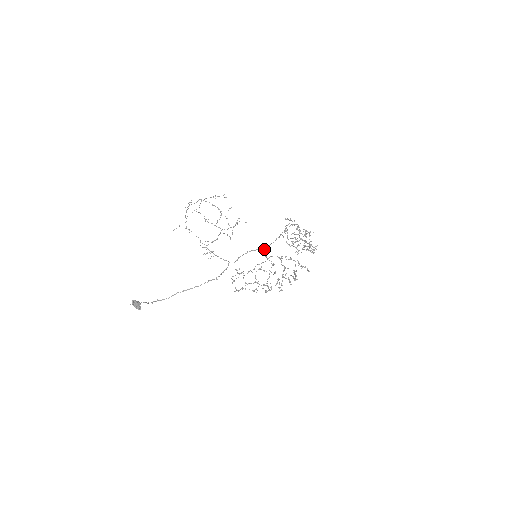
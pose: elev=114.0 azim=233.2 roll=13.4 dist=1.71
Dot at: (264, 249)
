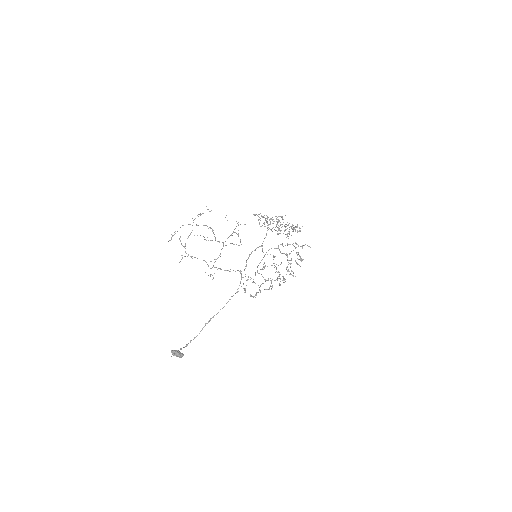
Dot at: (261, 246)
